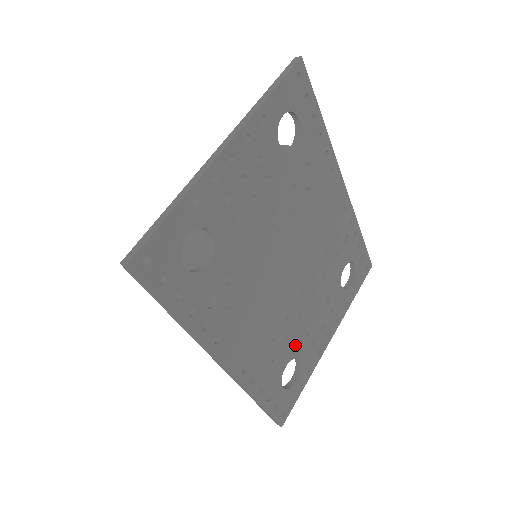
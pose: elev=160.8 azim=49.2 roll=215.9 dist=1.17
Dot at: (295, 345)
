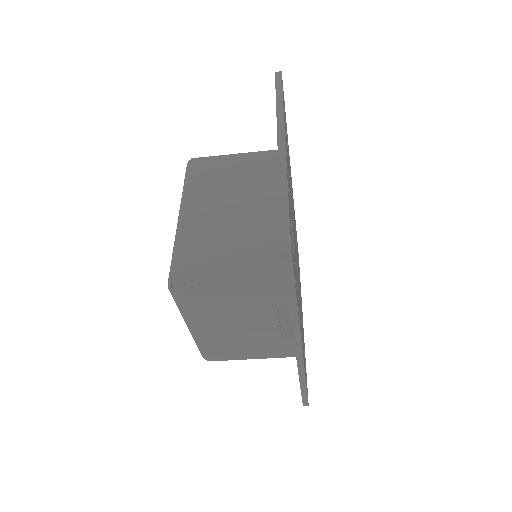
Dot at: occluded
